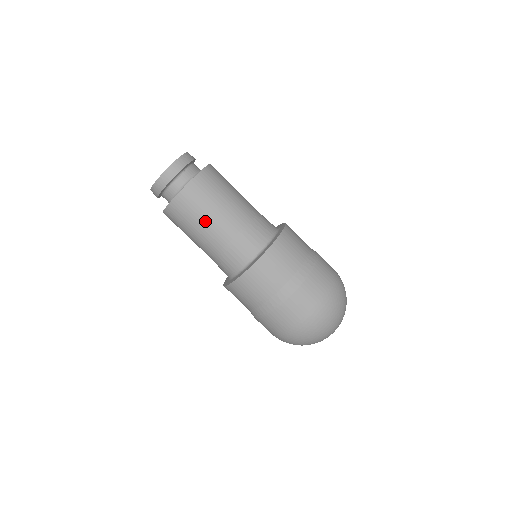
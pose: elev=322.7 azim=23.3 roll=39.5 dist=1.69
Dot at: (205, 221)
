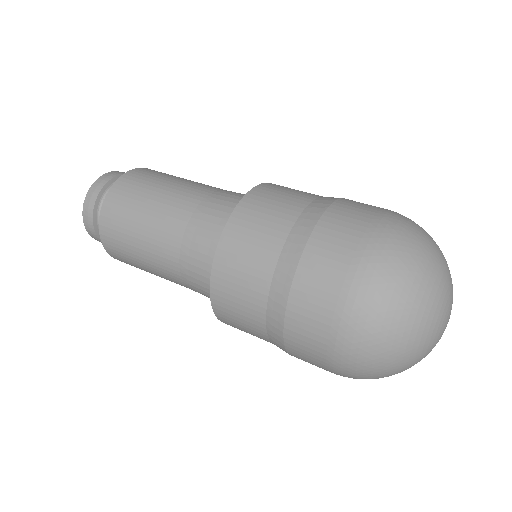
Dot at: (142, 229)
